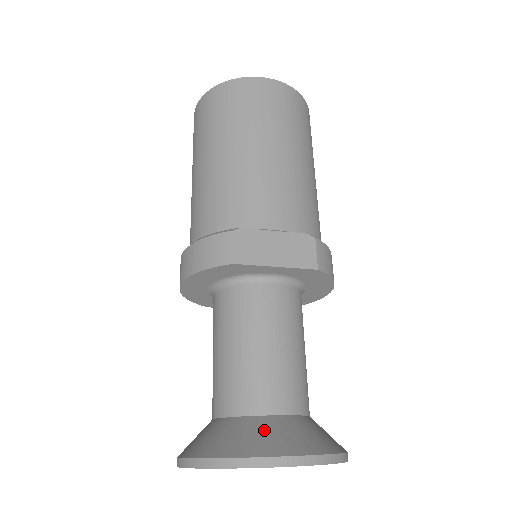
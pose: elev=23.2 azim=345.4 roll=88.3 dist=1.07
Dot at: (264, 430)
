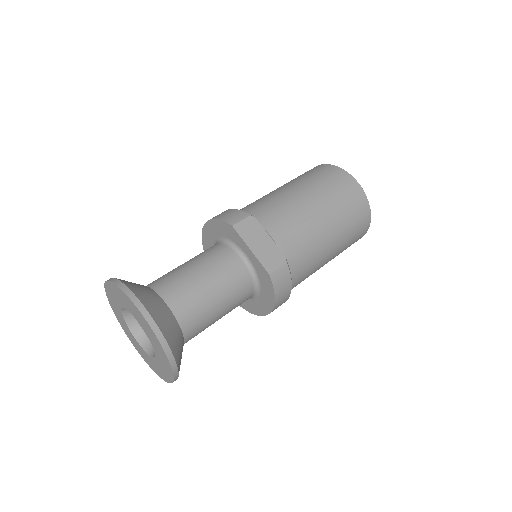
Dot at: (155, 300)
